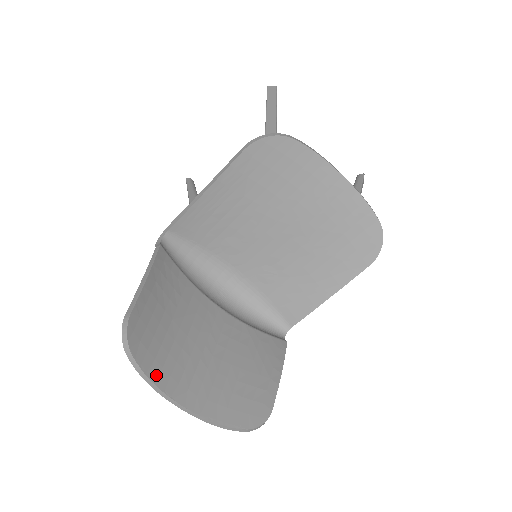
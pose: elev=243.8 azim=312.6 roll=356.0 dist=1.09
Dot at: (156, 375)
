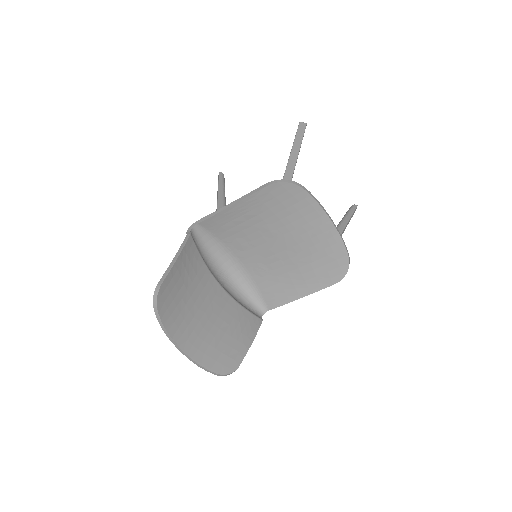
Dot at: (169, 326)
